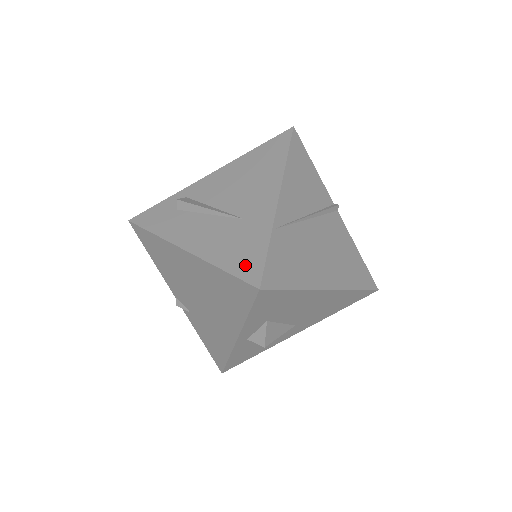
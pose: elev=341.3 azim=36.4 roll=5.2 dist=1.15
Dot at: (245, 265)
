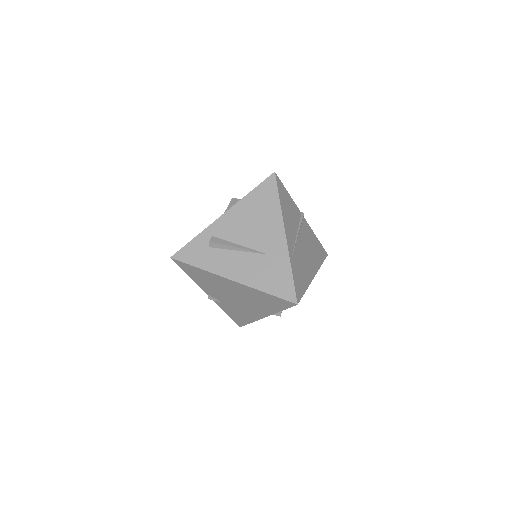
Dot at: (282, 289)
